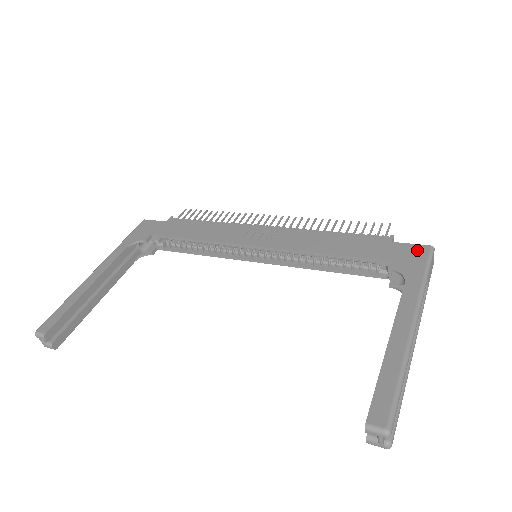
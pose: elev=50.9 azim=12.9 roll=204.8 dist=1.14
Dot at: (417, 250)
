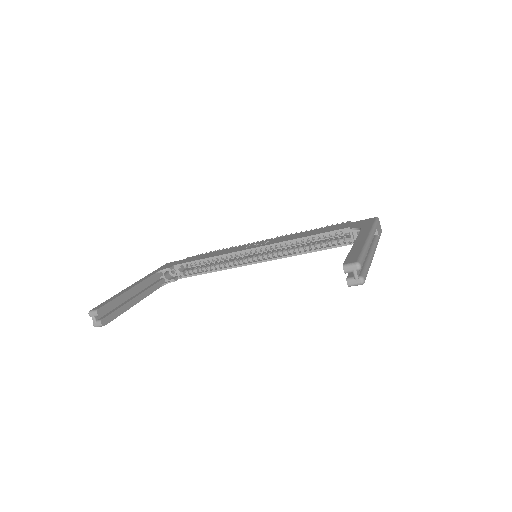
Dot at: (367, 220)
